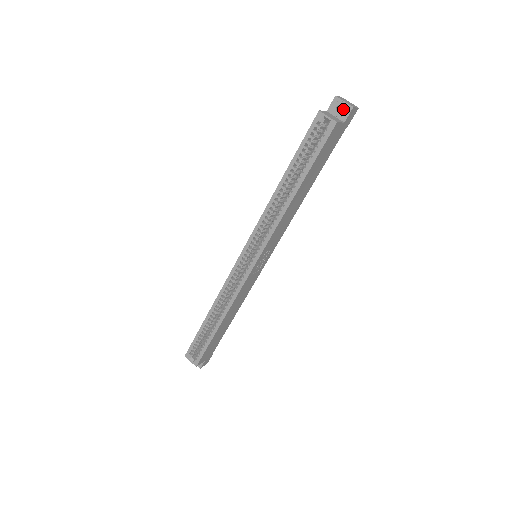
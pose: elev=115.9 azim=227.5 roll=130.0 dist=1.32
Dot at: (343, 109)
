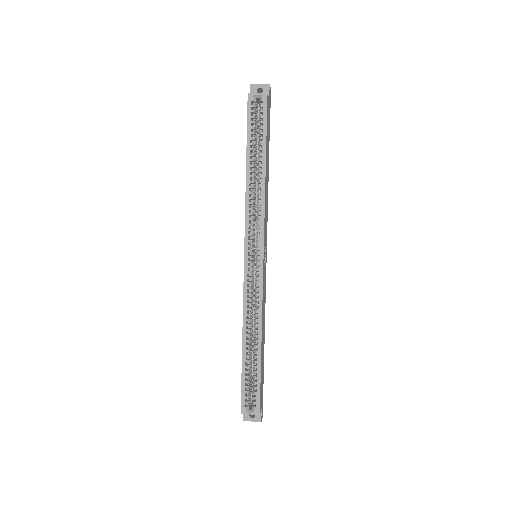
Dot at: (263, 89)
